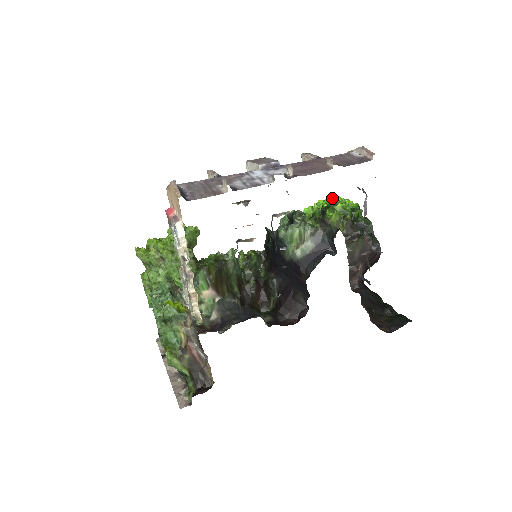
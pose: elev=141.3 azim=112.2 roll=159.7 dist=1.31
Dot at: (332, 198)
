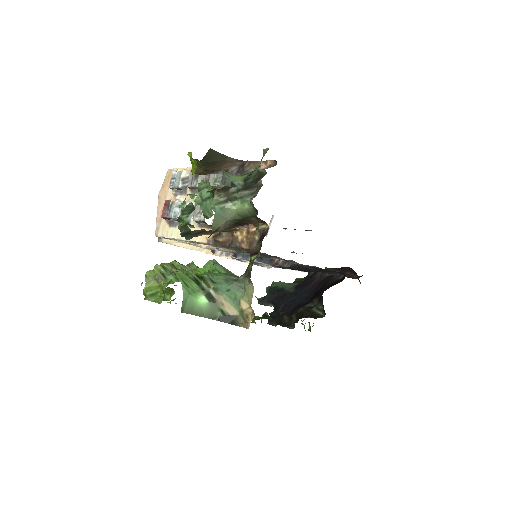
Dot at: occluded
